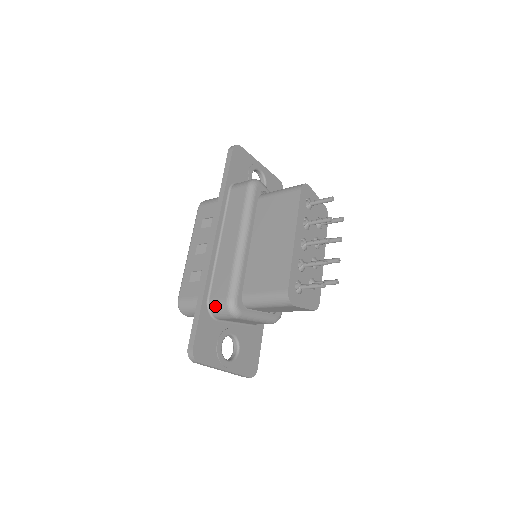
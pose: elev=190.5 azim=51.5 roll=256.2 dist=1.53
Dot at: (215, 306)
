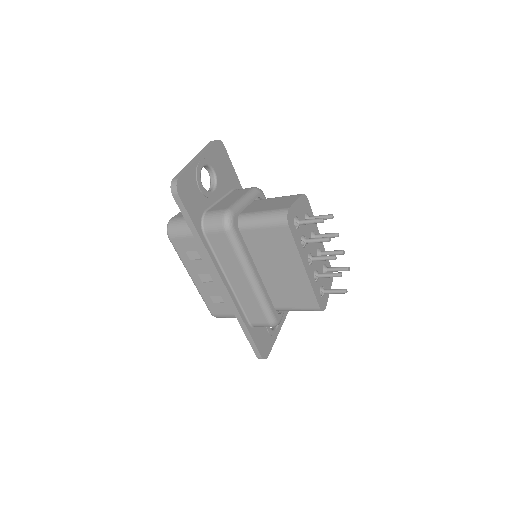
Dot at: (259, 326)
